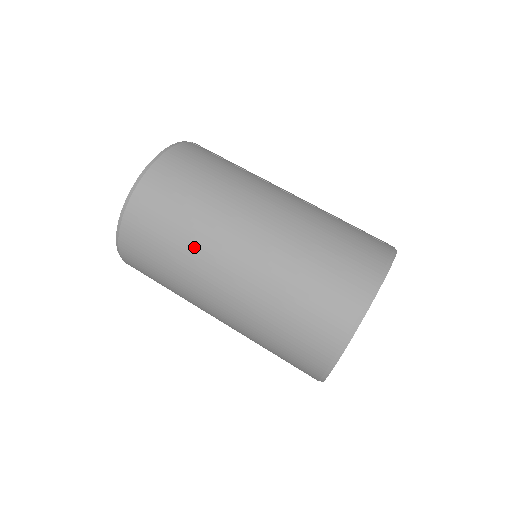
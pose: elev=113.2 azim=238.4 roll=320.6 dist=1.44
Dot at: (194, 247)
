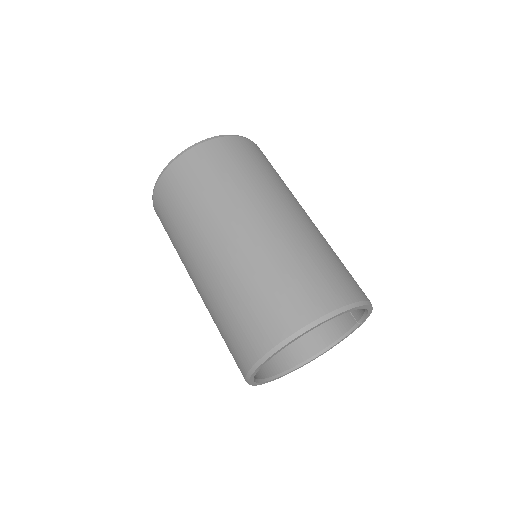
Dot at: (259, 185)
